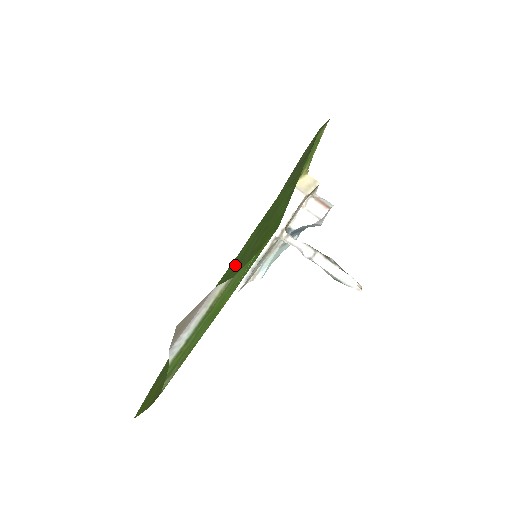
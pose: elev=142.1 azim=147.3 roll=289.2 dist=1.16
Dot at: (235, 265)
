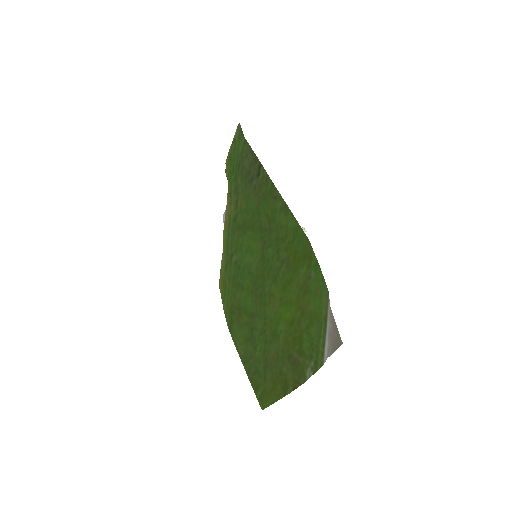
Dot at: (255, 273)
